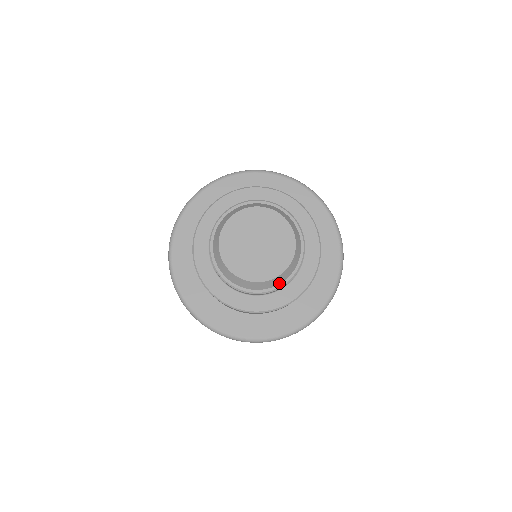
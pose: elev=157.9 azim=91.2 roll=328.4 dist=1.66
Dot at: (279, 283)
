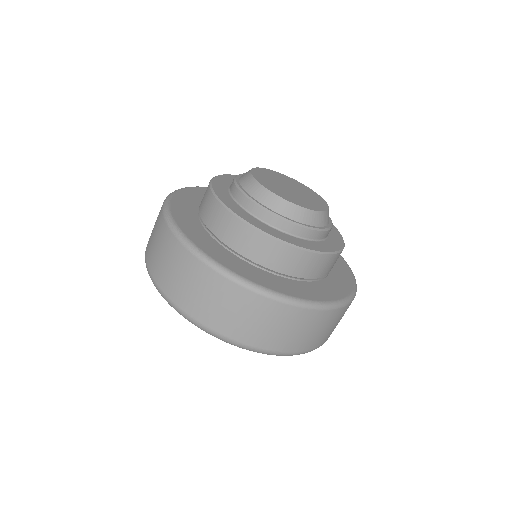
Dot at: (328, 223)
